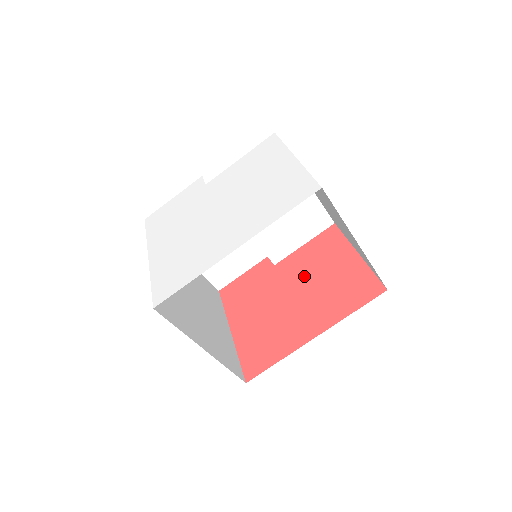
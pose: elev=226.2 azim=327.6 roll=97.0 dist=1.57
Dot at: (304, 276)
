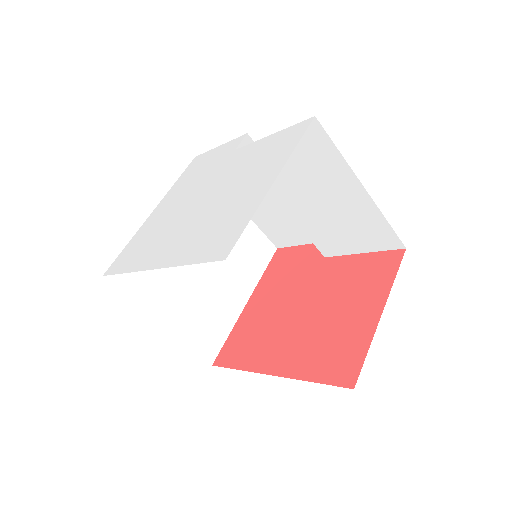
Dot at: (326, 295)
